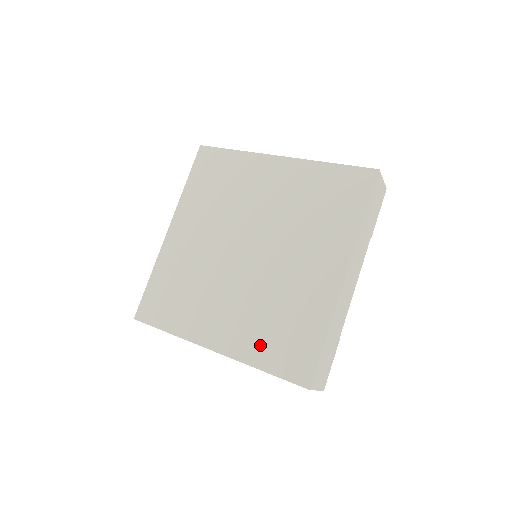
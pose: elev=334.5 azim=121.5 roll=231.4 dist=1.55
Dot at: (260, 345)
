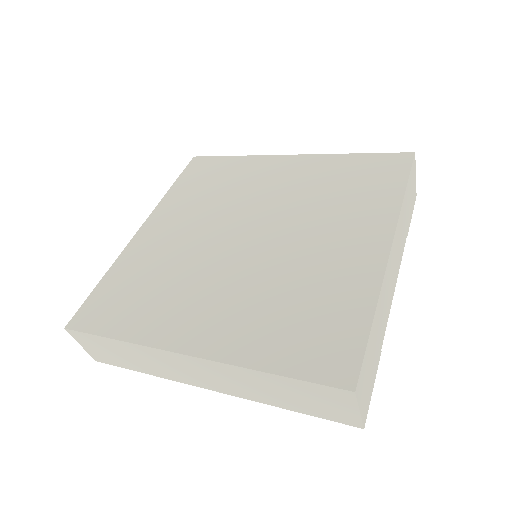
Dot at: (266, 338)
